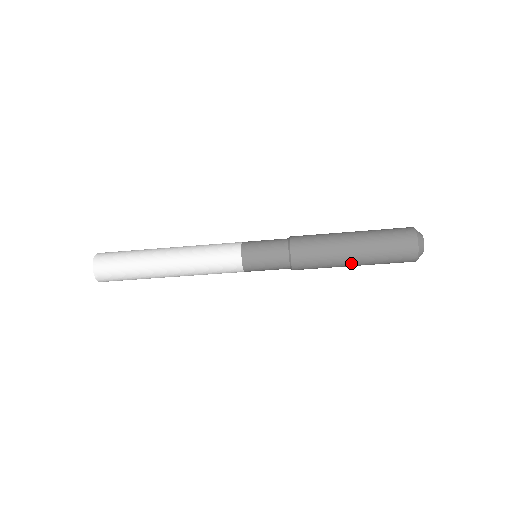
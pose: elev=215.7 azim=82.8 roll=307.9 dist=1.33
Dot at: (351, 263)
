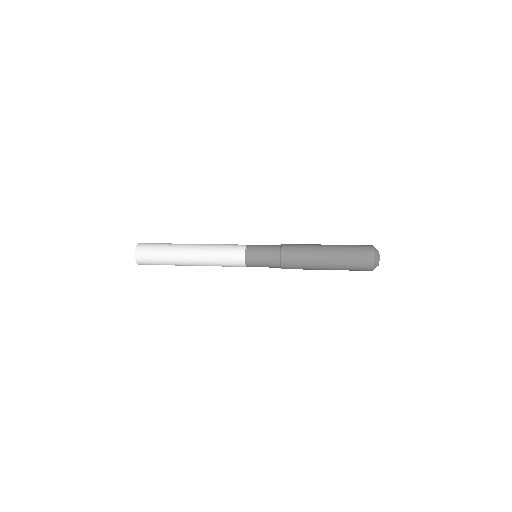
Dot at: occluded
